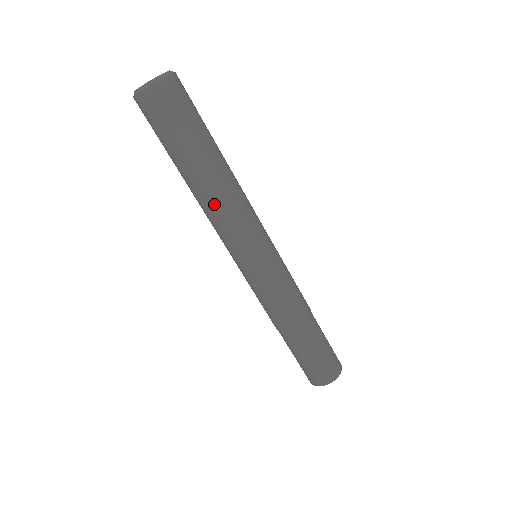
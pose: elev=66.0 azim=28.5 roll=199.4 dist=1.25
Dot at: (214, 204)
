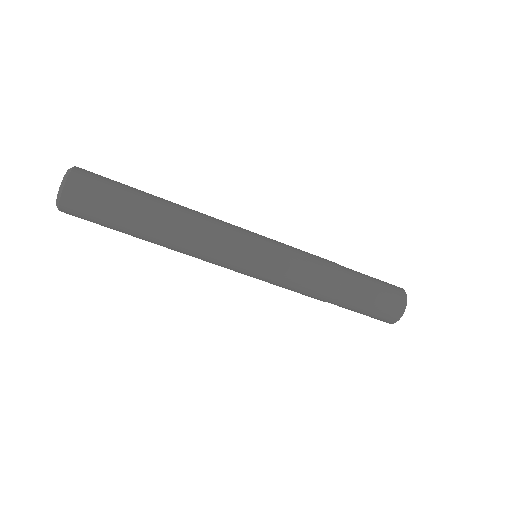
Dot at: (187, 240)
